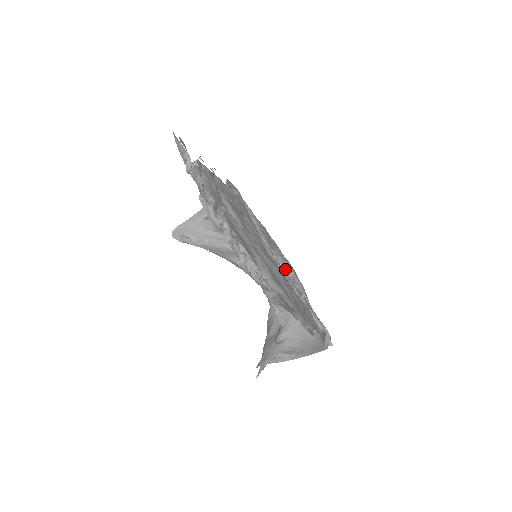
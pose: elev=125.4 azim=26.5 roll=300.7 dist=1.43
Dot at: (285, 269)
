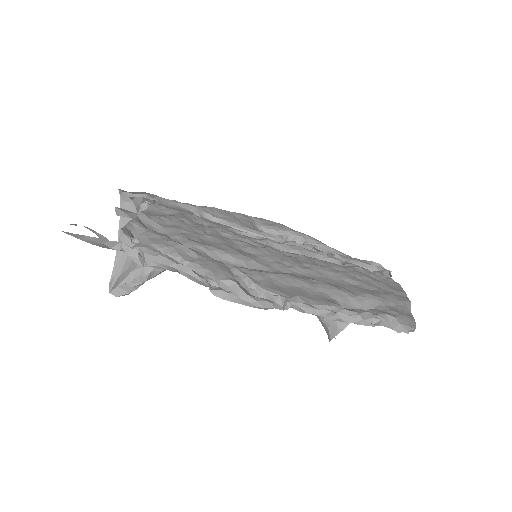
Dot at: (287, 239)
